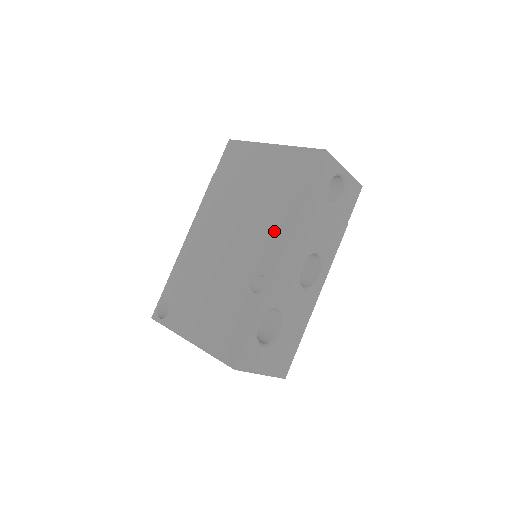
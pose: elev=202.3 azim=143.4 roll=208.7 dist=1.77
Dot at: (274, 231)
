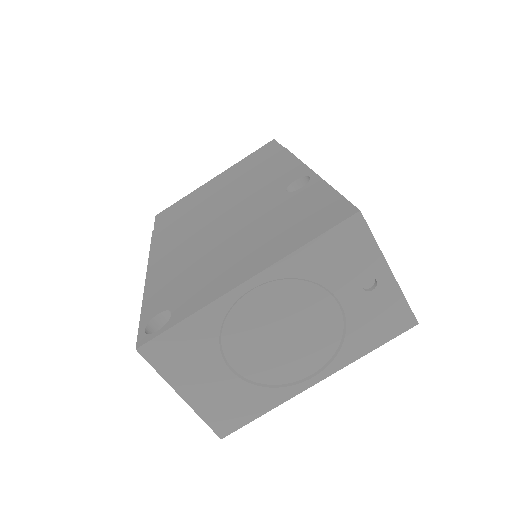
Dot at: (274, 171)
